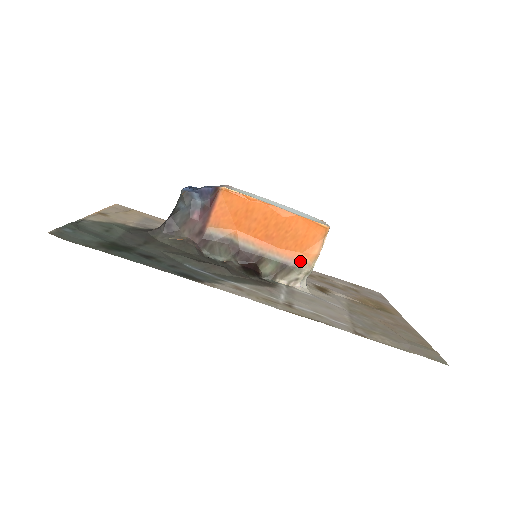
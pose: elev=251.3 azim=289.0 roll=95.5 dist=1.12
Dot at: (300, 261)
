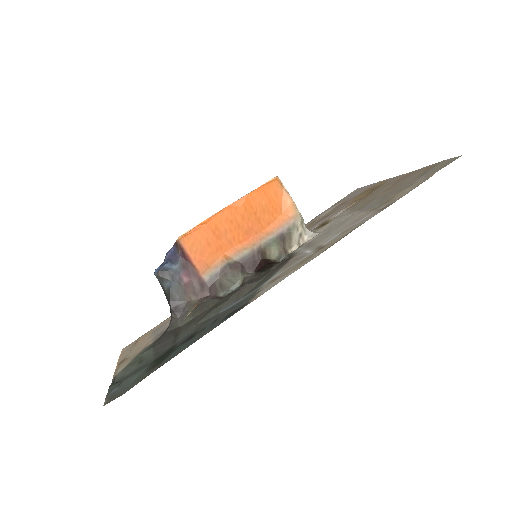
Dot at: (287, 221)
